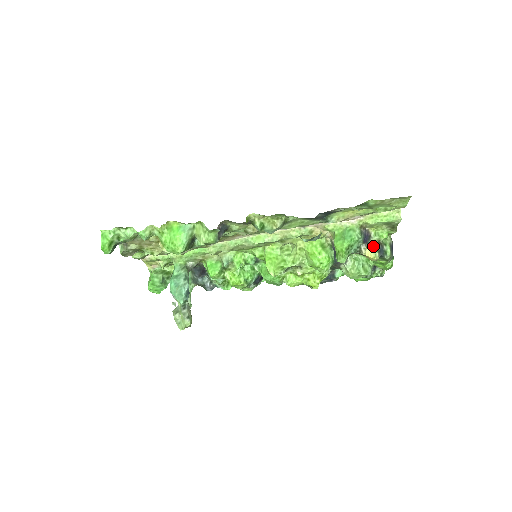
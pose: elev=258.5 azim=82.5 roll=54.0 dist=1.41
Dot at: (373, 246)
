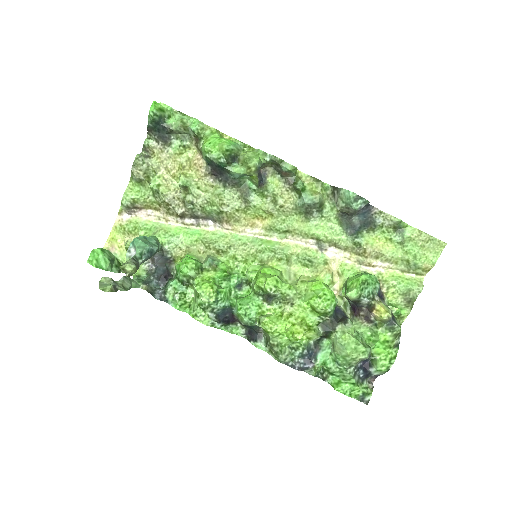
Dot at: (386, 306)
